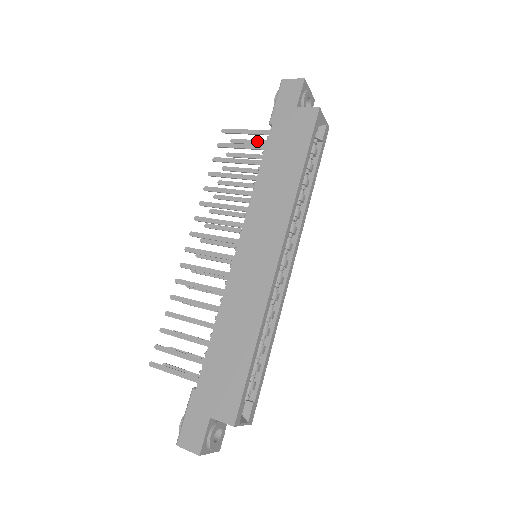
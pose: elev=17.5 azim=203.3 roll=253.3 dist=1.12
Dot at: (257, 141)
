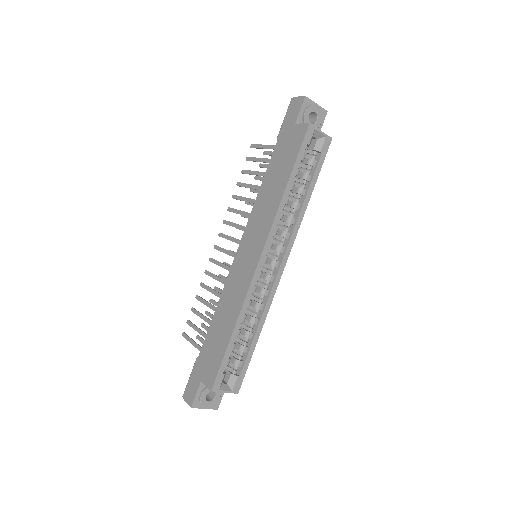
Dot at: occluded
